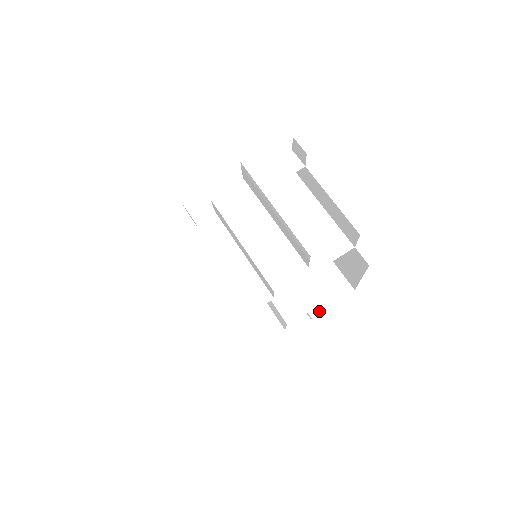
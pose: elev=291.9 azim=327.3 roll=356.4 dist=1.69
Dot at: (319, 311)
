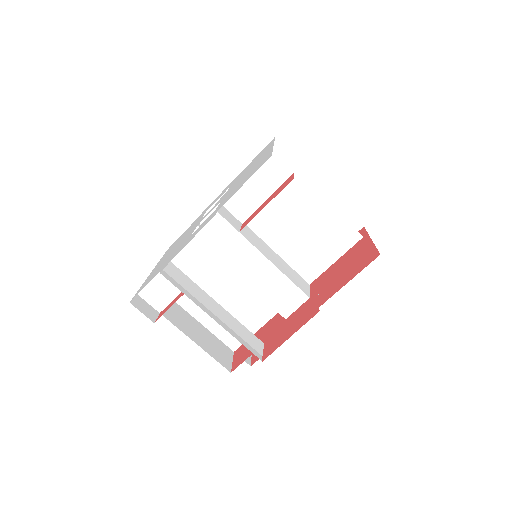
Dot at: occluded
